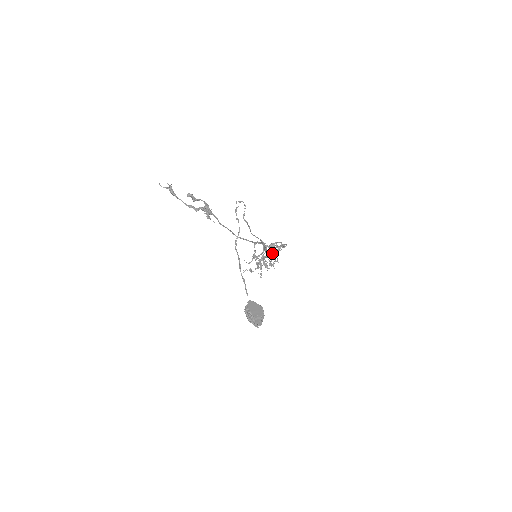
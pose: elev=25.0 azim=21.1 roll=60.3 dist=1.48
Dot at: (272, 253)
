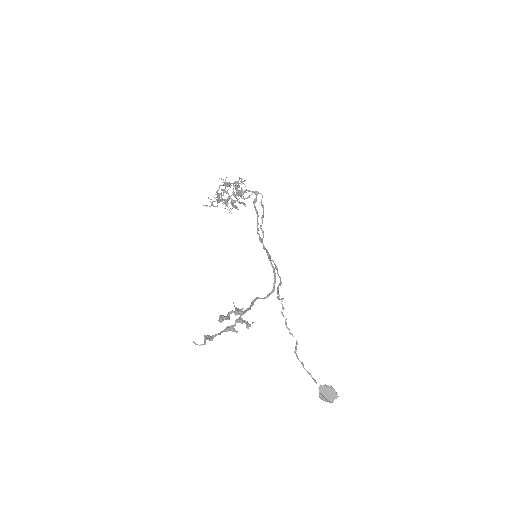
Dot at: (235, 186)
